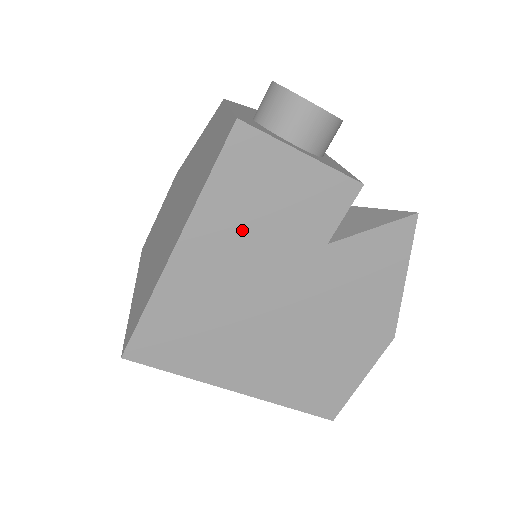
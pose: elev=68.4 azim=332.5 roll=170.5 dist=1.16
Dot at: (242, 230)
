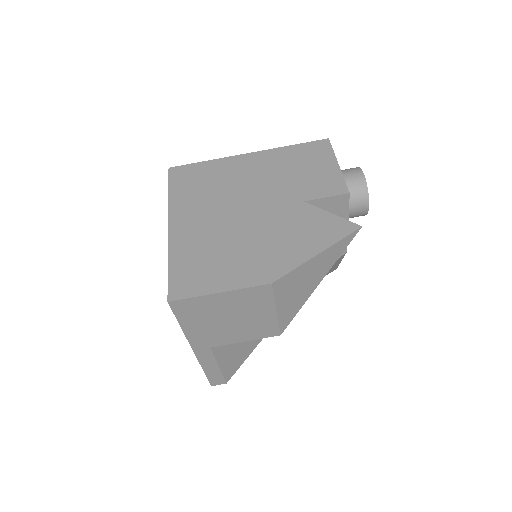
Dot at: (280, 167)
